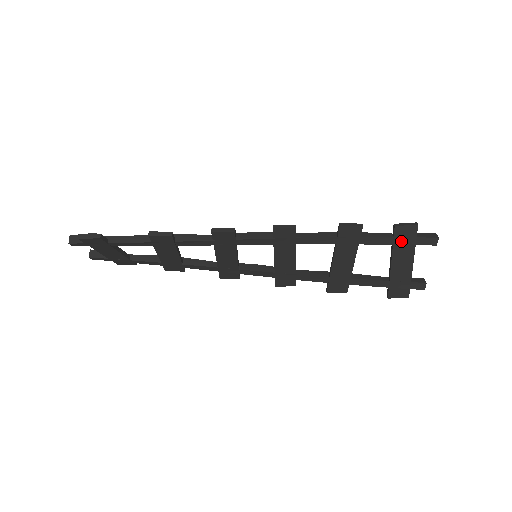
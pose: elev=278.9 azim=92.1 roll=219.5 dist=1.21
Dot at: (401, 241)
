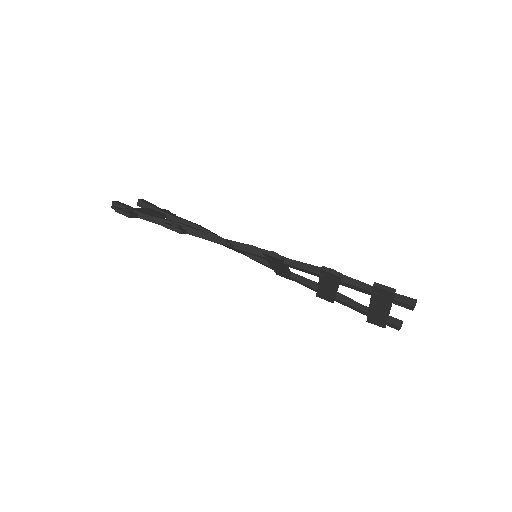
Dot at: (378, 296)
